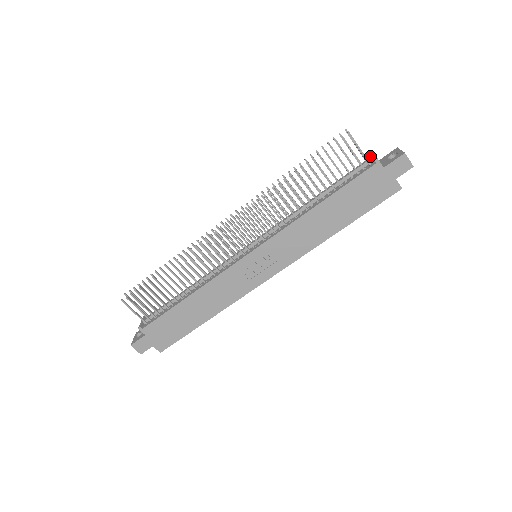
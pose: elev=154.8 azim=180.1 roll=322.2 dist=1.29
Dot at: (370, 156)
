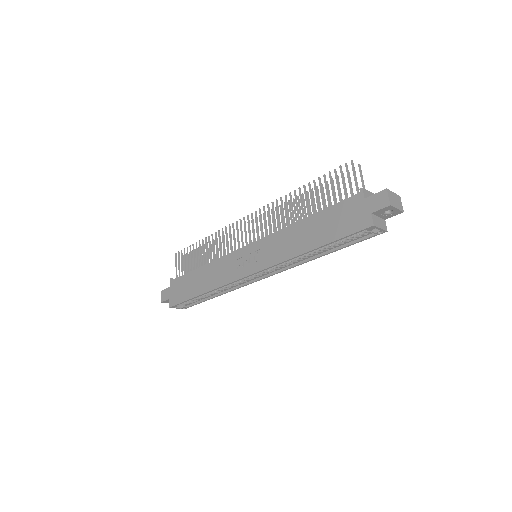
Dot at: occluded
